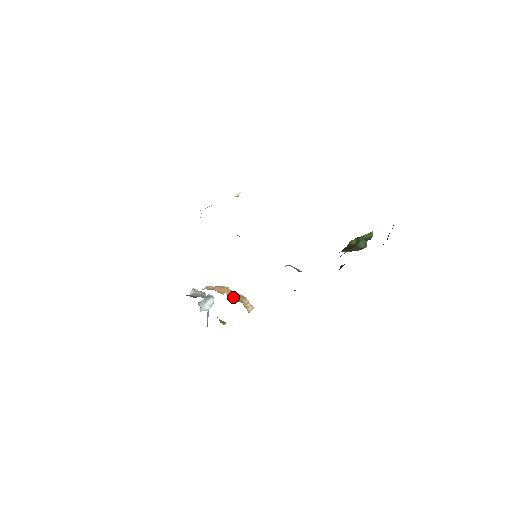
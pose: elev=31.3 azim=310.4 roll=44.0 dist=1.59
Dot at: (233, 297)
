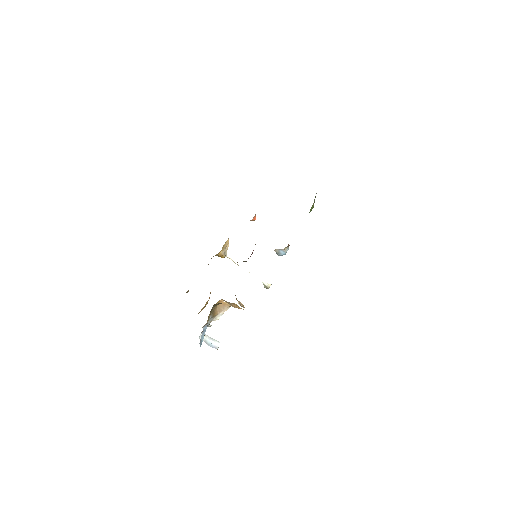
Dot at: occluded
